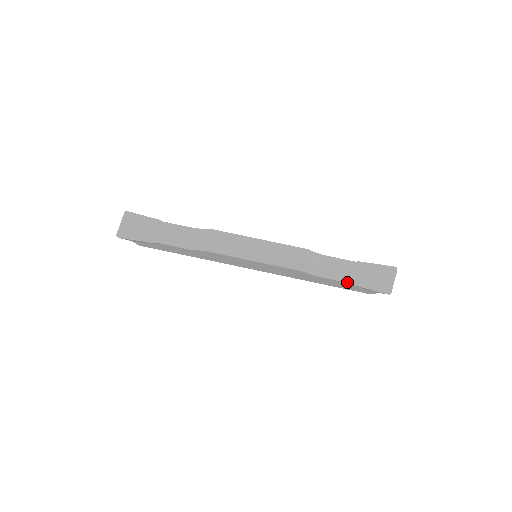
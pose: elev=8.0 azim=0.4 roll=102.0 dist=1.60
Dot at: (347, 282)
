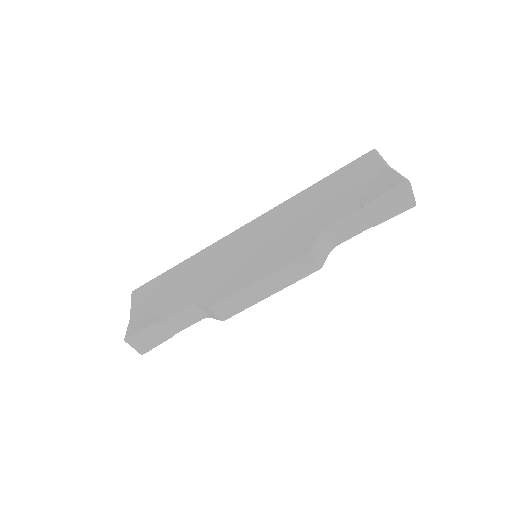
Dot at: occluded
